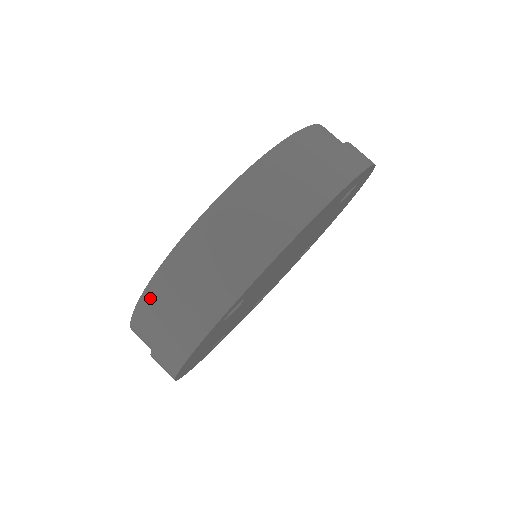
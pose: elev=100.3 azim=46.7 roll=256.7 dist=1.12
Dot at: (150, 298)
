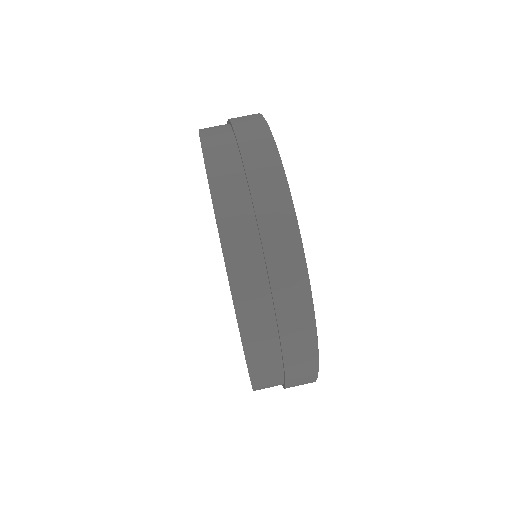
Dot at: (228, 232)
